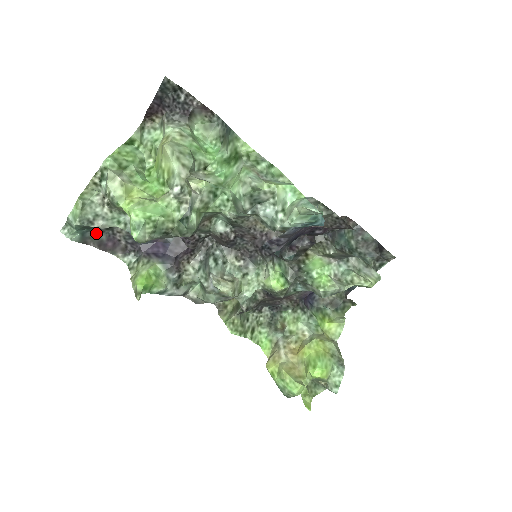
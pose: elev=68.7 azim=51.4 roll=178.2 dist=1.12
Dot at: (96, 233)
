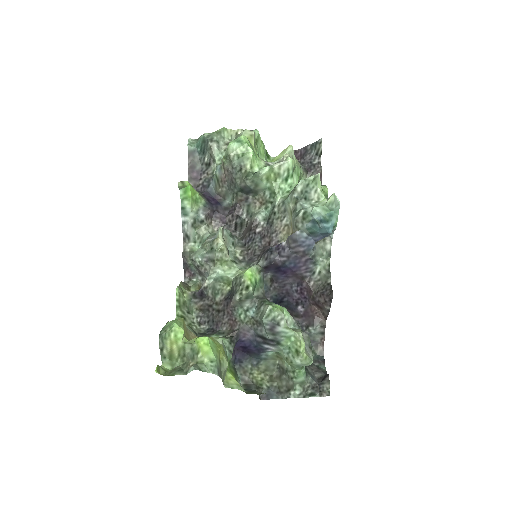
Dot at: (199, 160)
